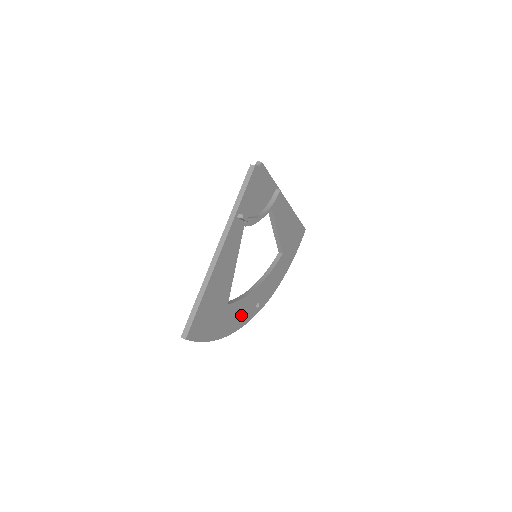
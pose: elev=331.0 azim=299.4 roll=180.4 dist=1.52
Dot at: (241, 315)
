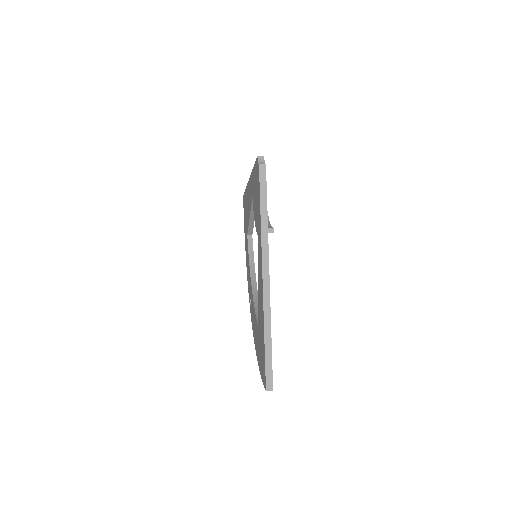
Dot at: occluded
